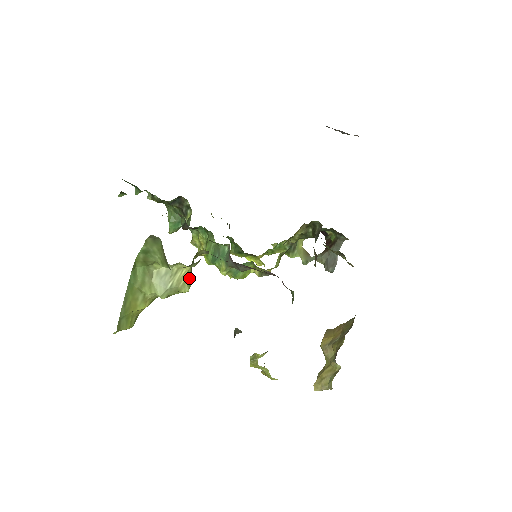
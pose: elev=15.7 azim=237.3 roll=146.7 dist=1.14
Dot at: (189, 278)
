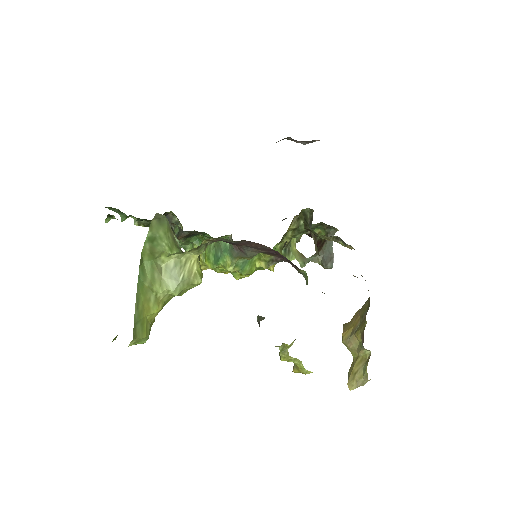
Dot at: (199, 269)
